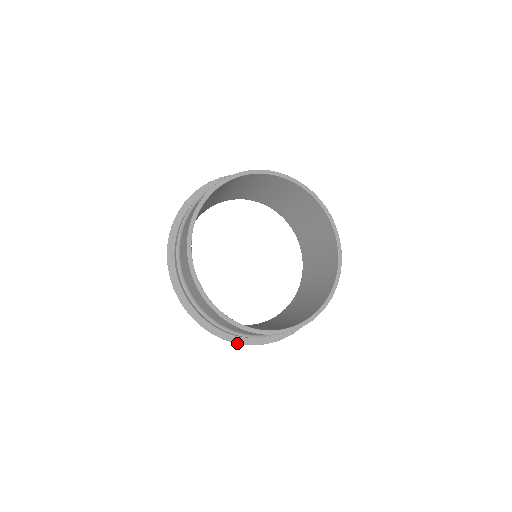
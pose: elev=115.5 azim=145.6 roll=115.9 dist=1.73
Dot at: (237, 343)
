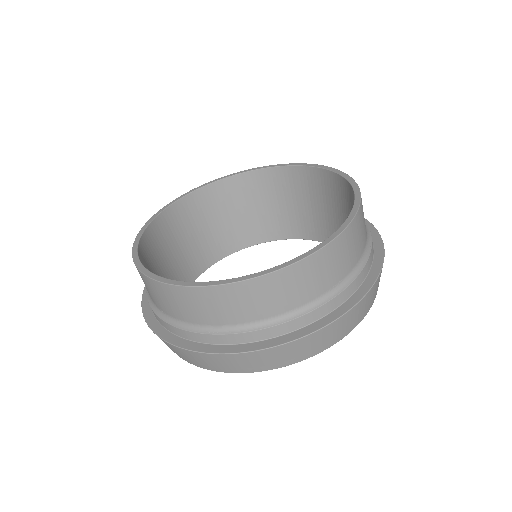
Dot at: (241, 352)
